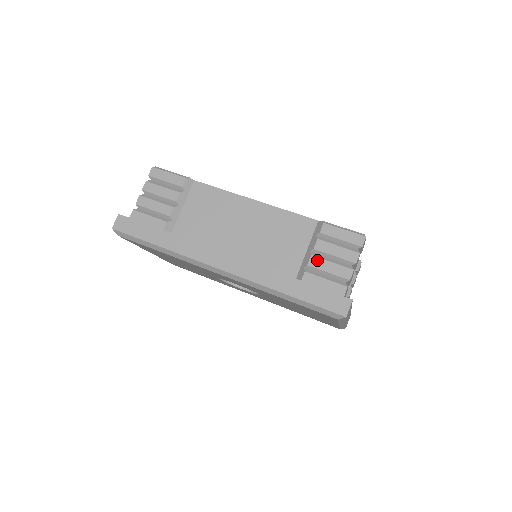
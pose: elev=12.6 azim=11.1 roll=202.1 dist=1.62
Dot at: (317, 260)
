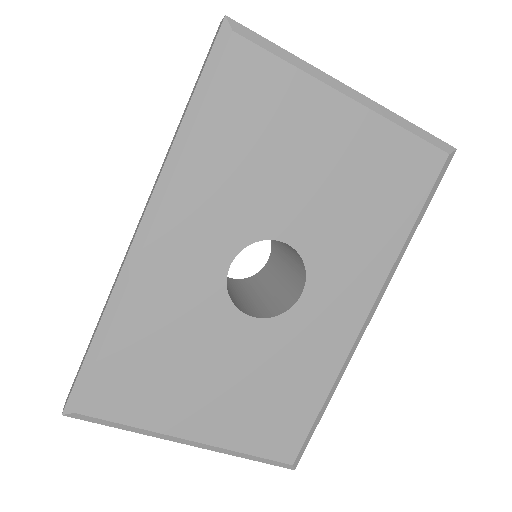
Dot at: occluded
